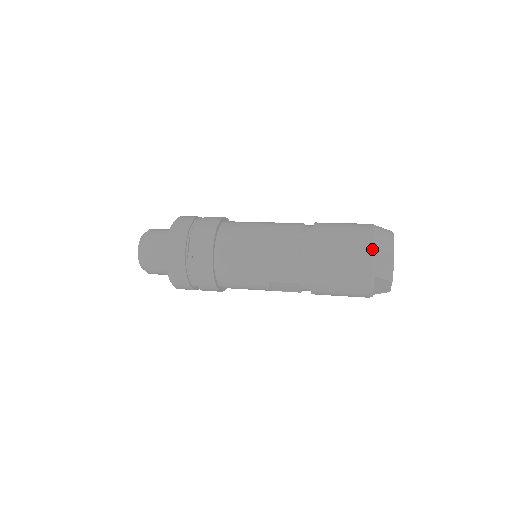
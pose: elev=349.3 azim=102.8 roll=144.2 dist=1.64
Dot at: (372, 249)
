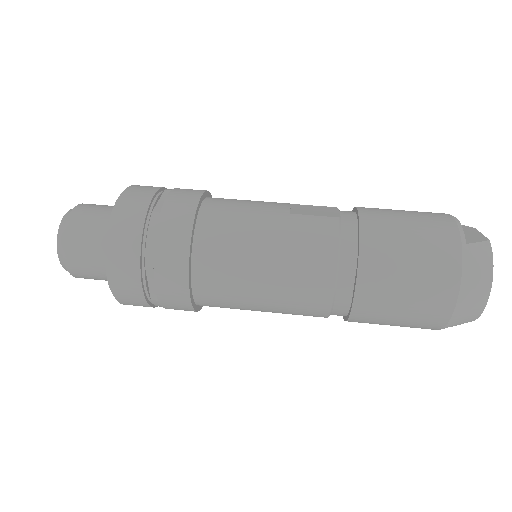
Dot at: (455, 306)
